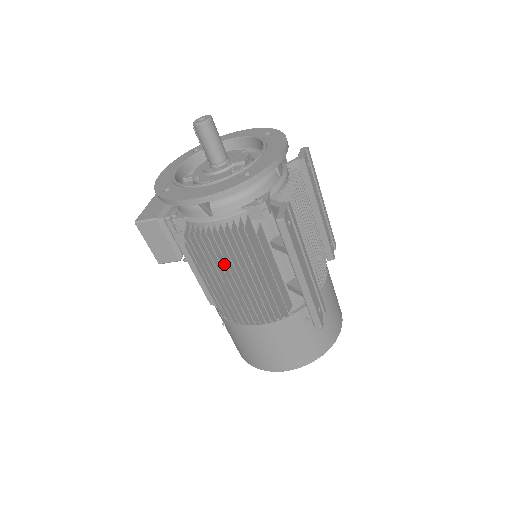
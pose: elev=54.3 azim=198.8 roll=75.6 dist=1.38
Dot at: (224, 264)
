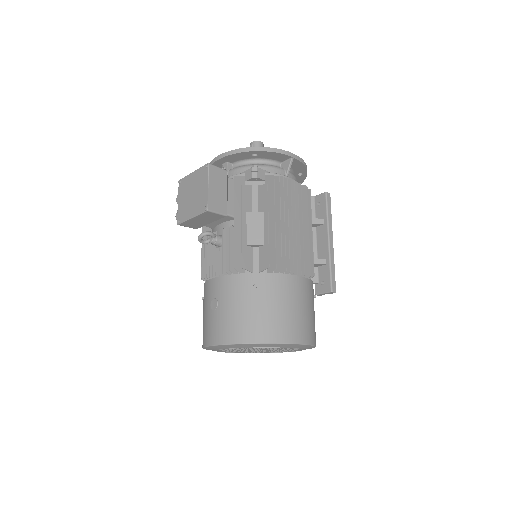
Dot at: (289, 211)
